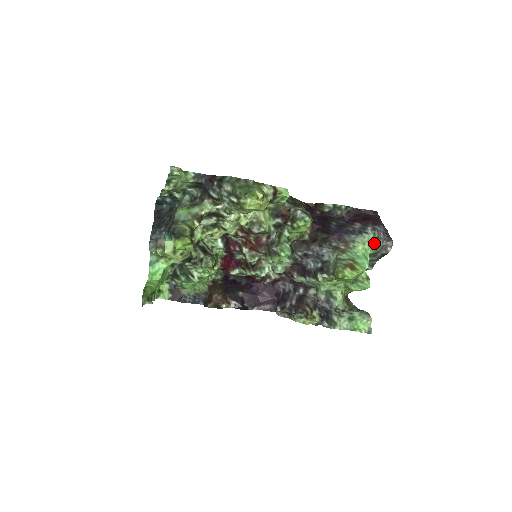
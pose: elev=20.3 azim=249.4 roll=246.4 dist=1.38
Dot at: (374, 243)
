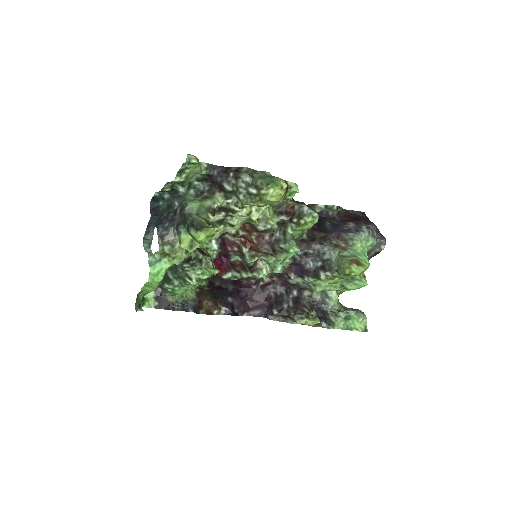
Dot at: (369, 241)
